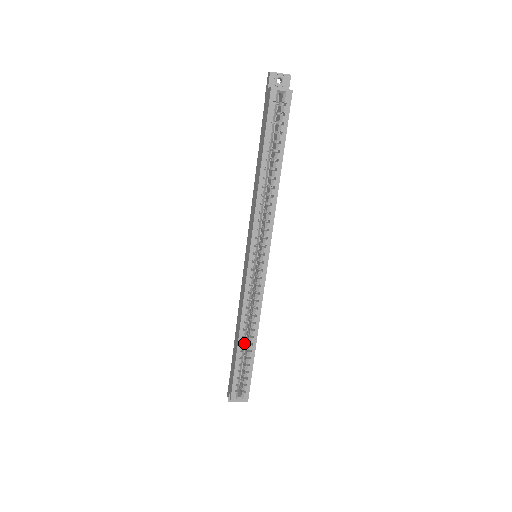
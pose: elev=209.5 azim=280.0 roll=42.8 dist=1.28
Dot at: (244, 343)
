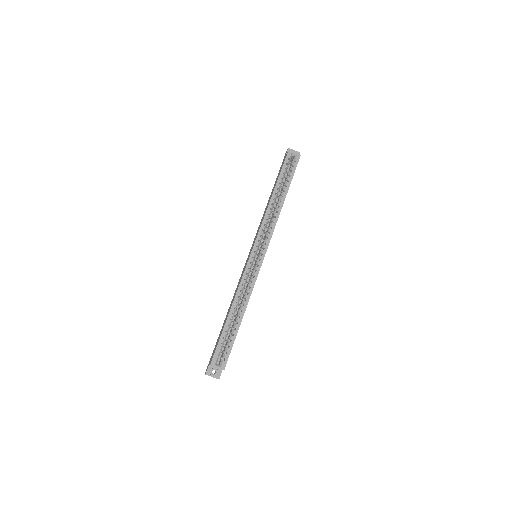
Dot at: (233, 316)
